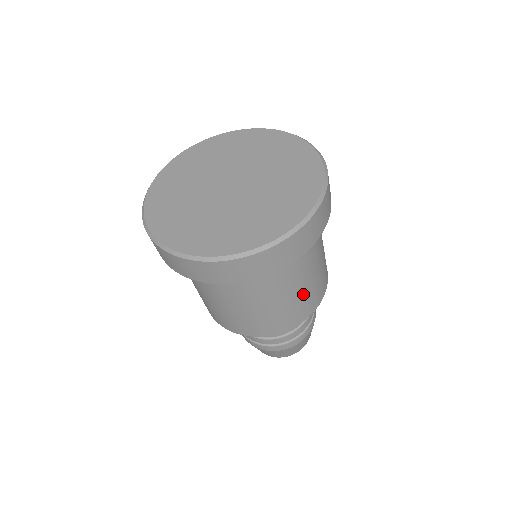
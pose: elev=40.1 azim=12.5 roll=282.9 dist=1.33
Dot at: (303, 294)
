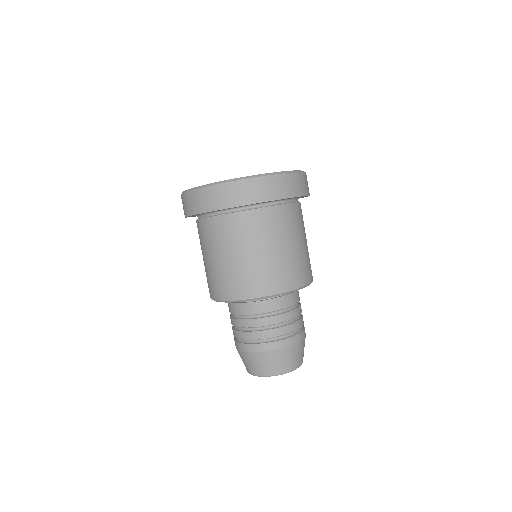
Dot at: (303, 253)
